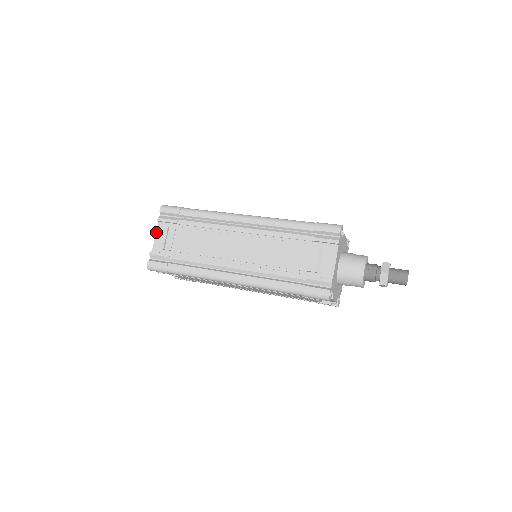
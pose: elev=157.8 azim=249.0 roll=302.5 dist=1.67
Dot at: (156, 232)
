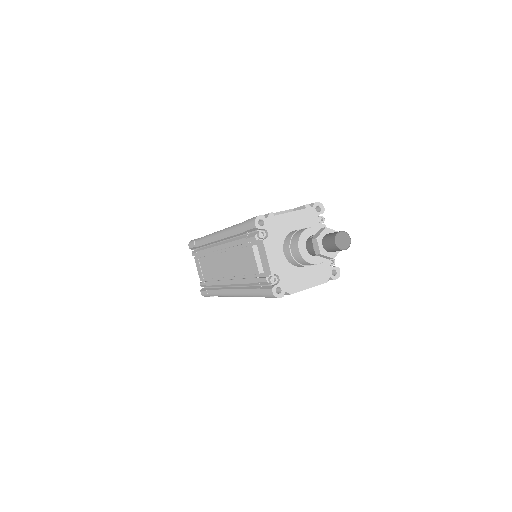
Dot at: occluded
